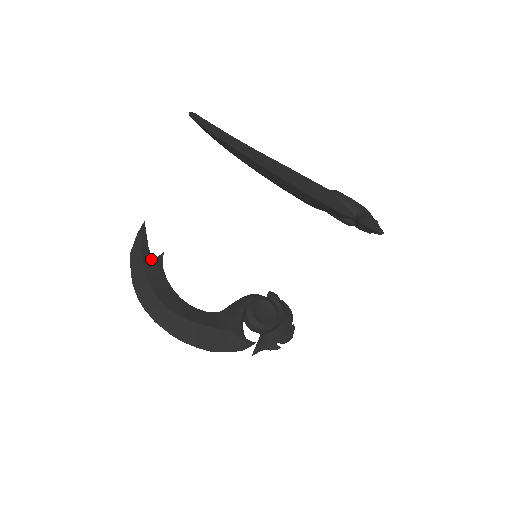
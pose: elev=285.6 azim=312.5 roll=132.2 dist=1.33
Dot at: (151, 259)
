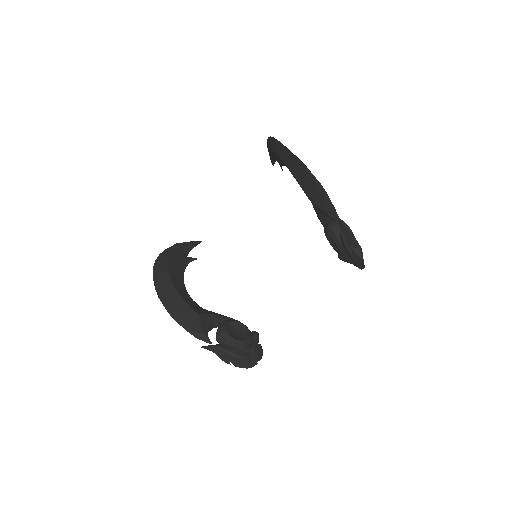
Dot at: (186, 254)
